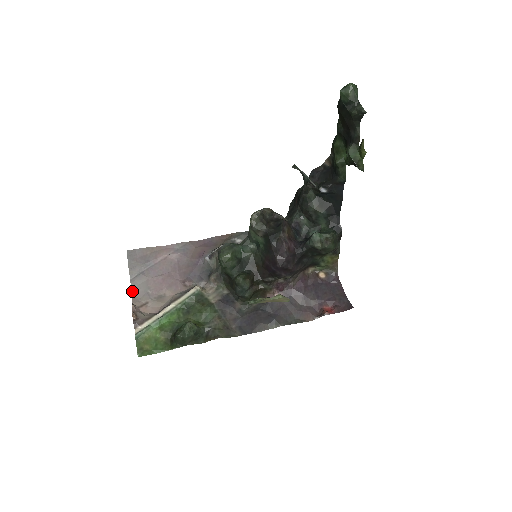
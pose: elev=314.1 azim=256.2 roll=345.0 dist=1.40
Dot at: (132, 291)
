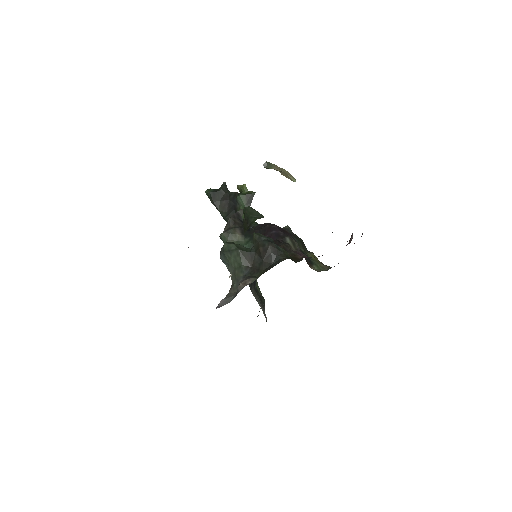
Dot at: occluded
